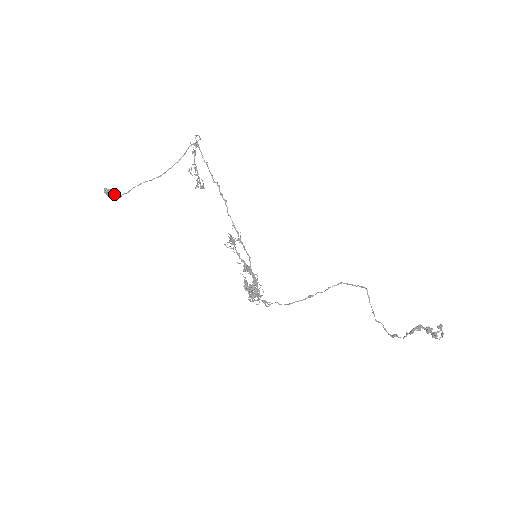
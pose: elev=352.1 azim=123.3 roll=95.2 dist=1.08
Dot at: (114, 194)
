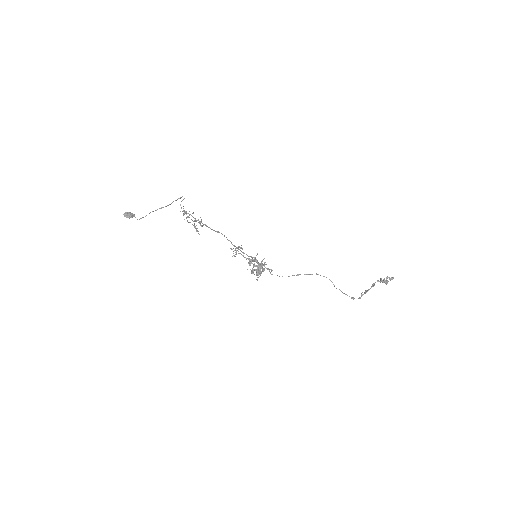
Dot at: (133, 216)
